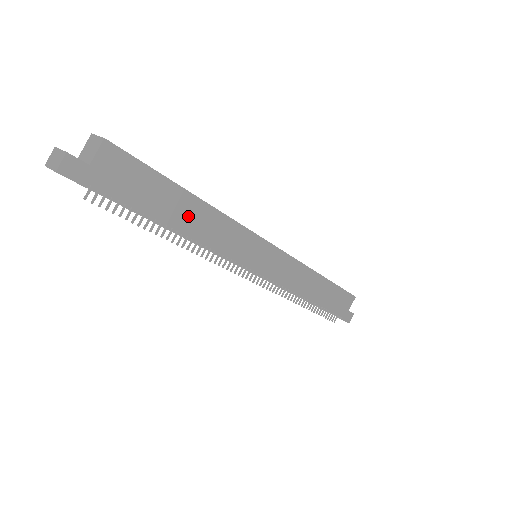
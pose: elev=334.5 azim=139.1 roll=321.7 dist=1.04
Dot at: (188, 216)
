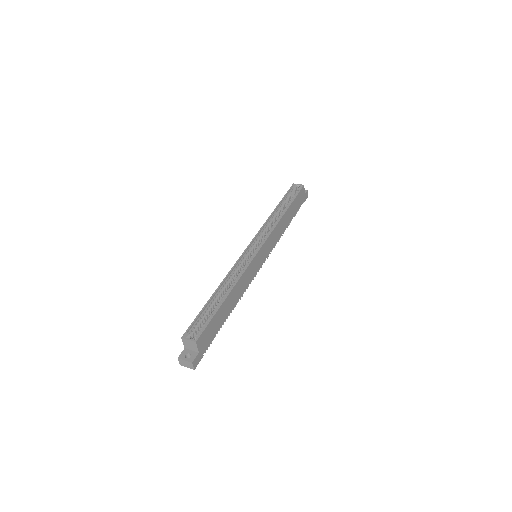
Dot at: (231, 302)
